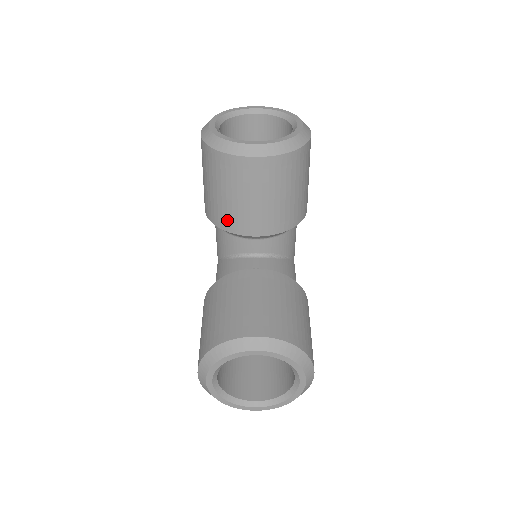
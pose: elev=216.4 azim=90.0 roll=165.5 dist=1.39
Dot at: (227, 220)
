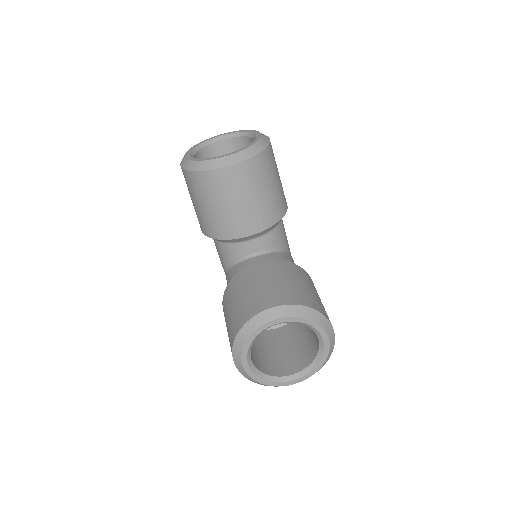
Dot at: (222, 229)
